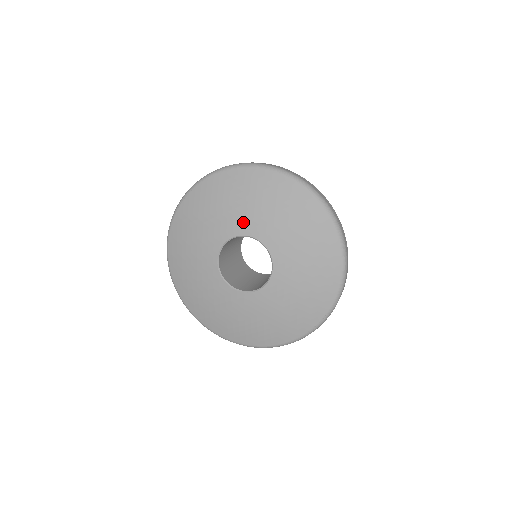
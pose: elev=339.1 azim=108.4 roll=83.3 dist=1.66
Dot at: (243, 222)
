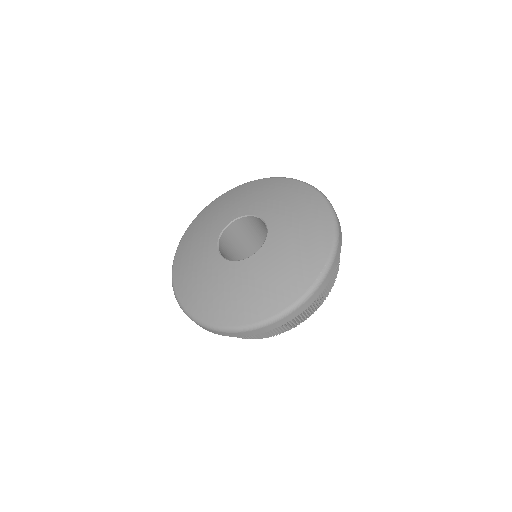
Dot at: (241, 209)
